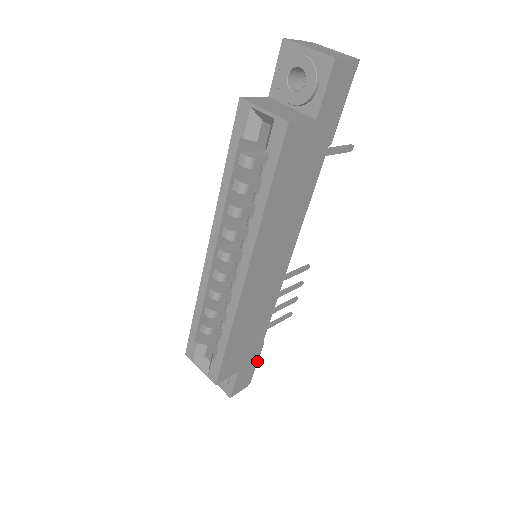
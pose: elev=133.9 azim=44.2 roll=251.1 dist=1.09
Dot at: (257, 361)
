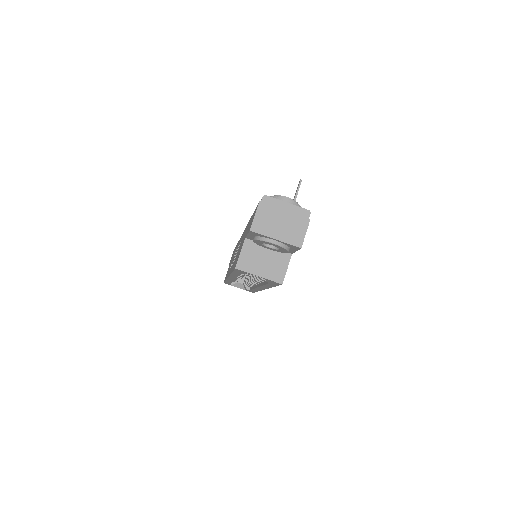
Dot at: occluded
